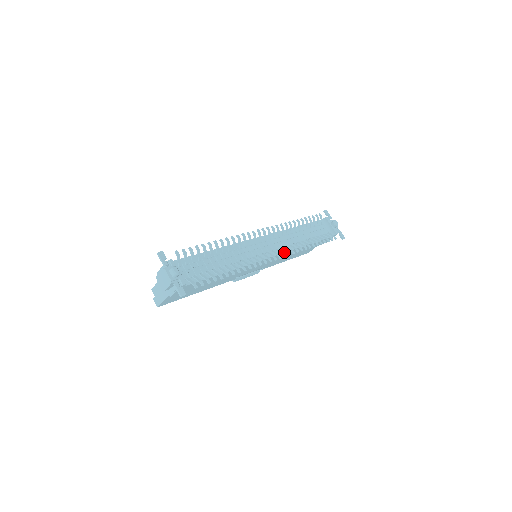
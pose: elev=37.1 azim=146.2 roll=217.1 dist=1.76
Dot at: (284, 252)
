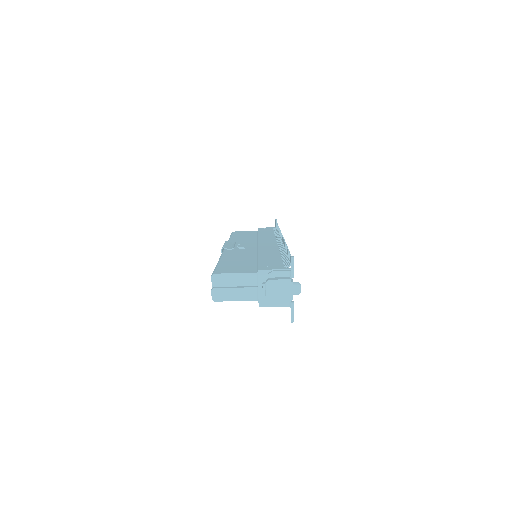
Dot at: occluded
